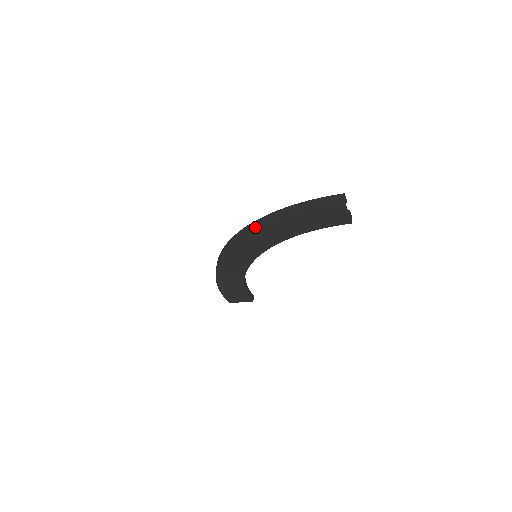
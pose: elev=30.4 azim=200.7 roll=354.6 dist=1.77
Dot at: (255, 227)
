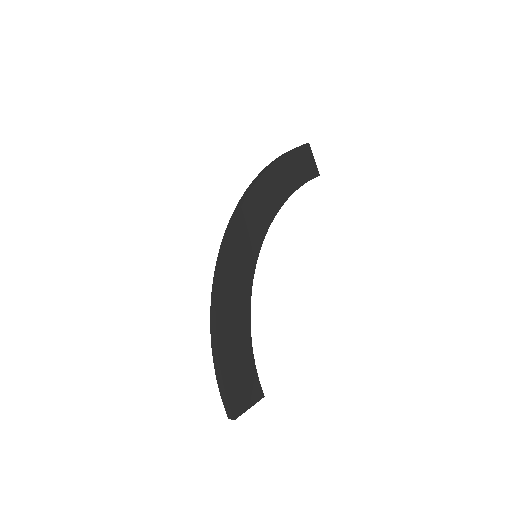
Dot at: (253, 185)
